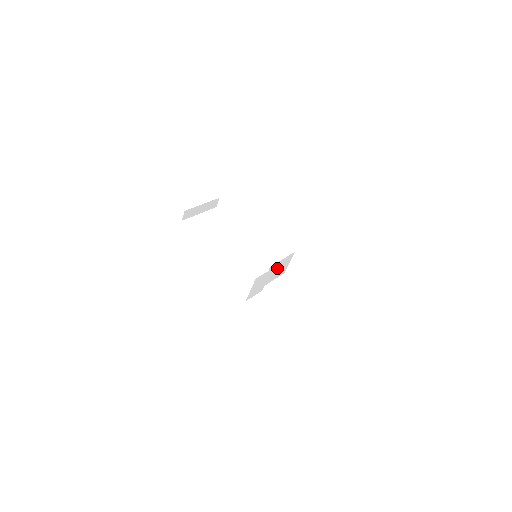
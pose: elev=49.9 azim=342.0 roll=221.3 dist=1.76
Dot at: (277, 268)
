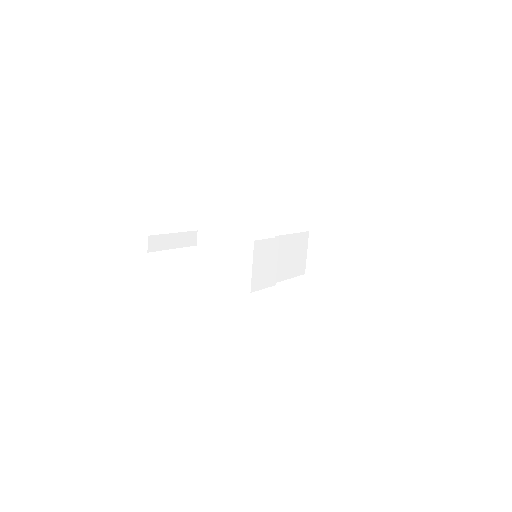
Dot at: (289, 251)
